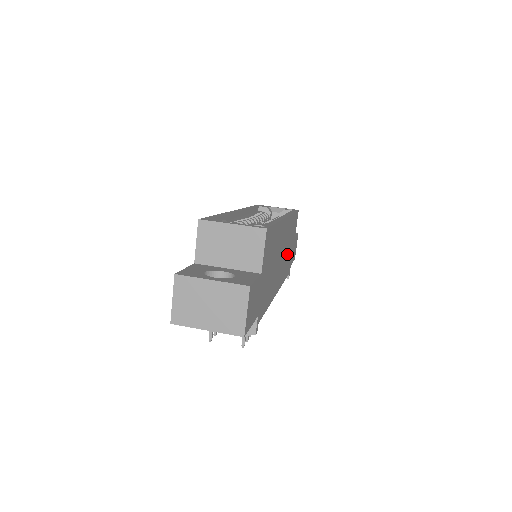
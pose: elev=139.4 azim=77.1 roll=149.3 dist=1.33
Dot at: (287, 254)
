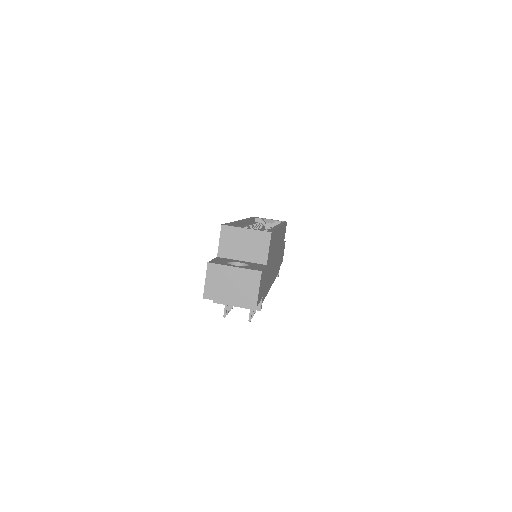
Dot at: occluded
